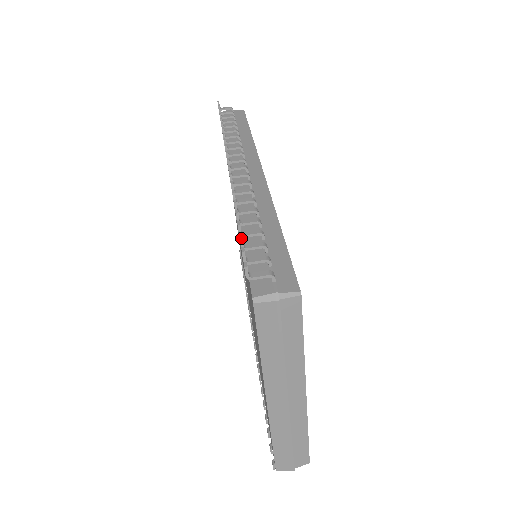
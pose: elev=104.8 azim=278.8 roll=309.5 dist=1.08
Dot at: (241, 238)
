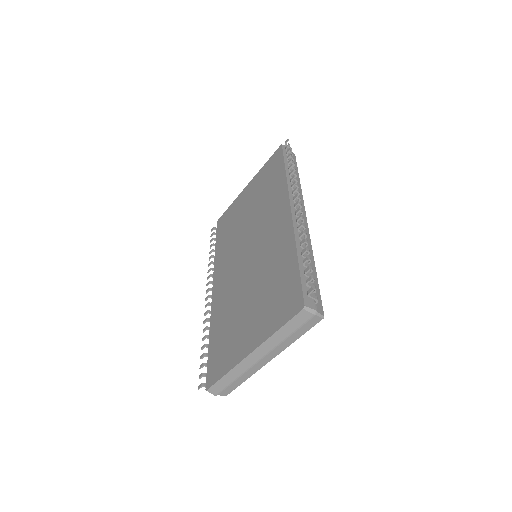
Dot at: (310, 269)
